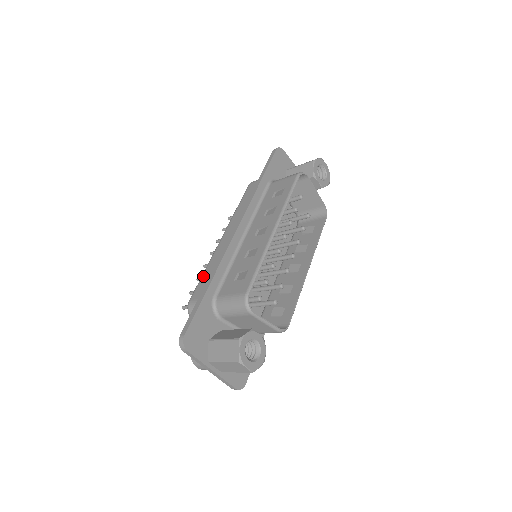
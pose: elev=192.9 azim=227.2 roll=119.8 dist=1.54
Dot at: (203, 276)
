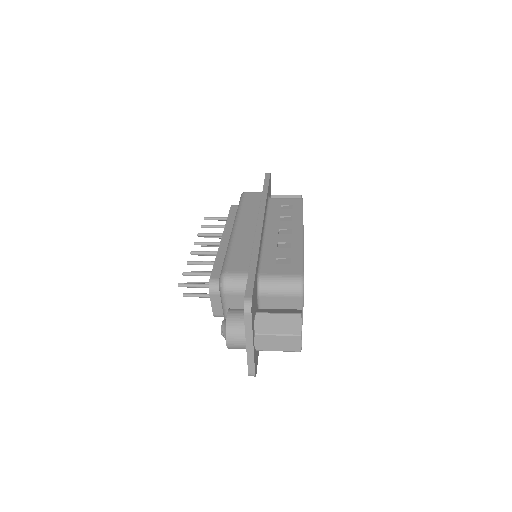
Dot at: (232, 253)
